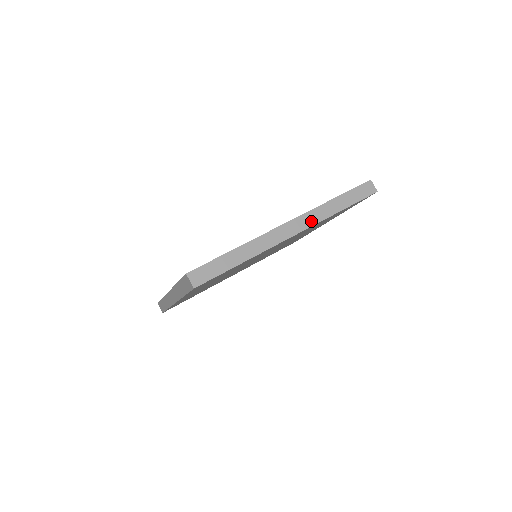
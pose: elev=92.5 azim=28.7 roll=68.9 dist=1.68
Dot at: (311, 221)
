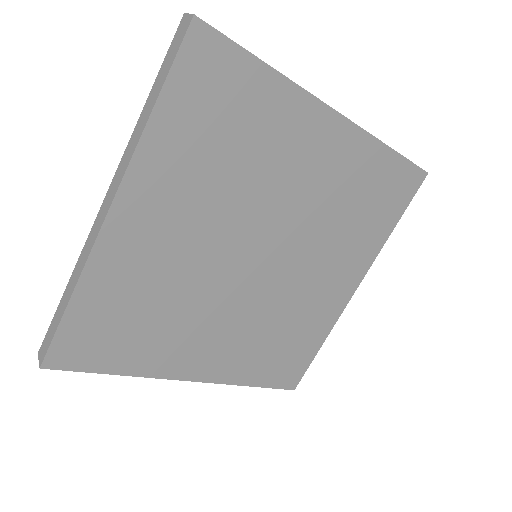
Dot at: (356, 125)
